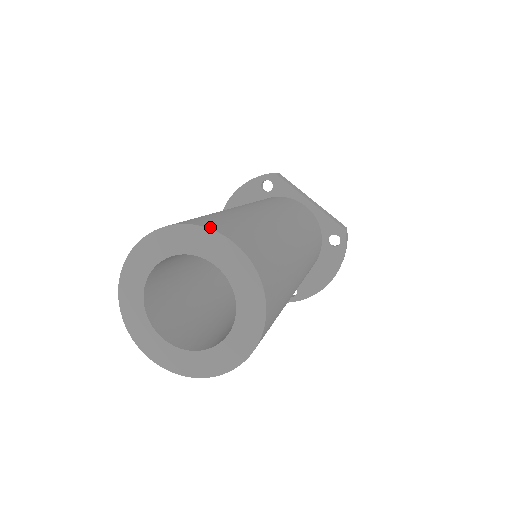
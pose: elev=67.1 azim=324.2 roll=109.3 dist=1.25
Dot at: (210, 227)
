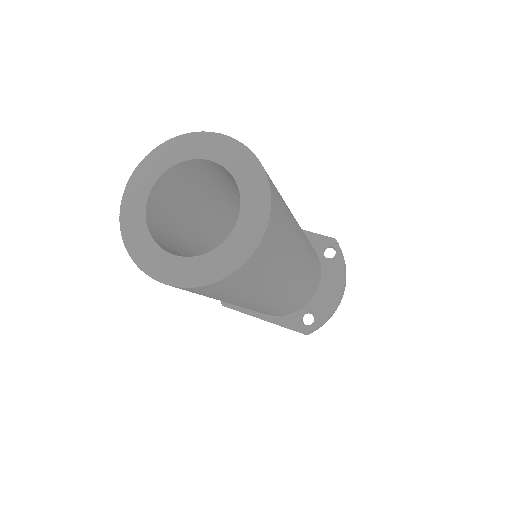
Dot at: (194, 134)
